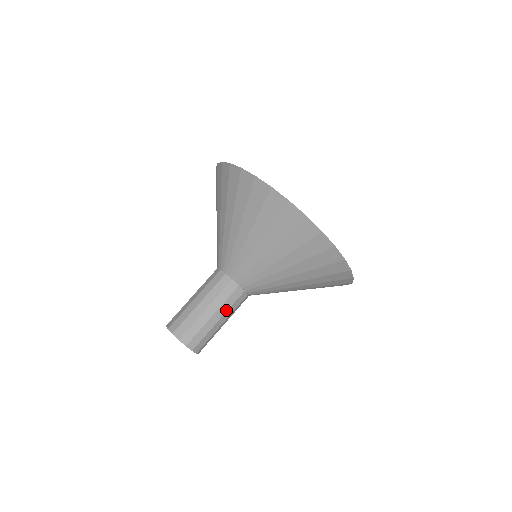
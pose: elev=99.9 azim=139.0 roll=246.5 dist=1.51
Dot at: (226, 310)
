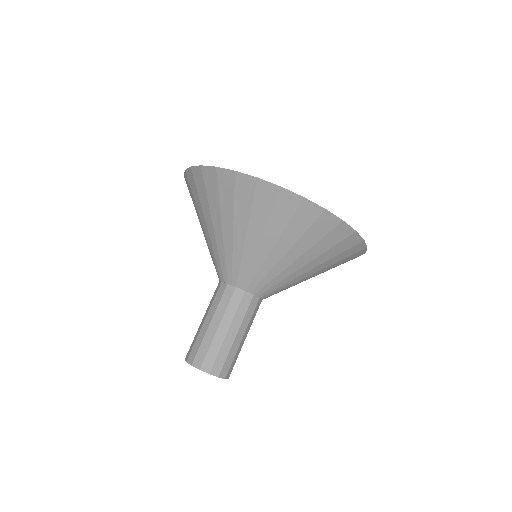
Dot at: (240, 322)
